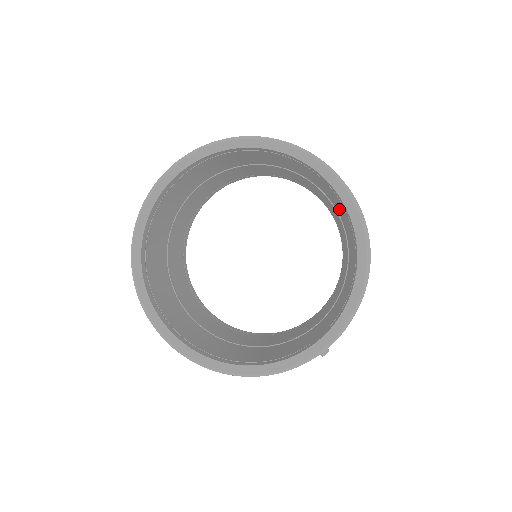
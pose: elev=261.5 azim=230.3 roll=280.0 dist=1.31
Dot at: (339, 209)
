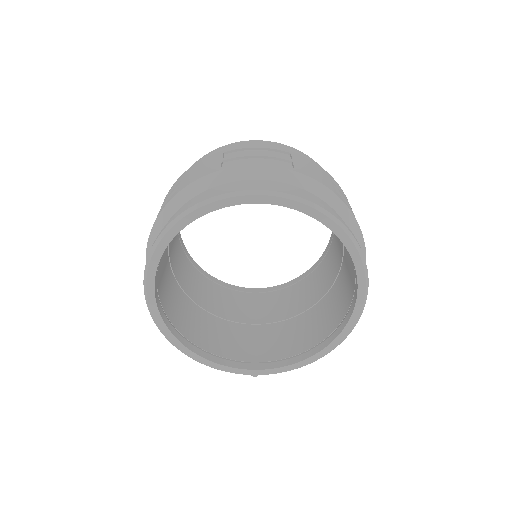
Dot at: (344, 283)
